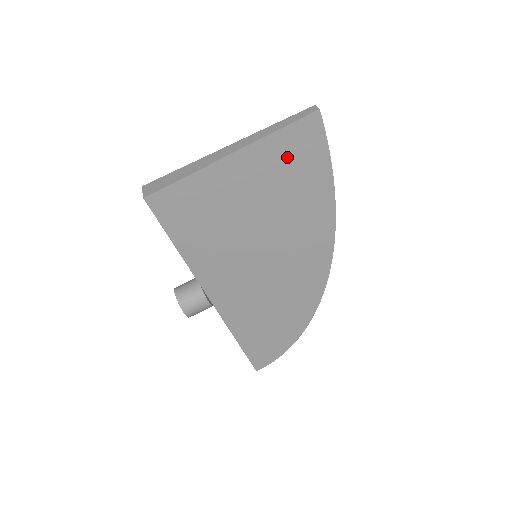
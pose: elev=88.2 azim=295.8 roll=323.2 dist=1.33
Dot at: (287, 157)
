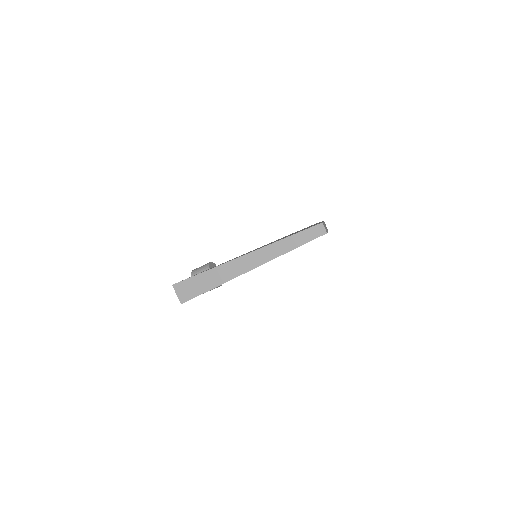
Dot at: occluded
